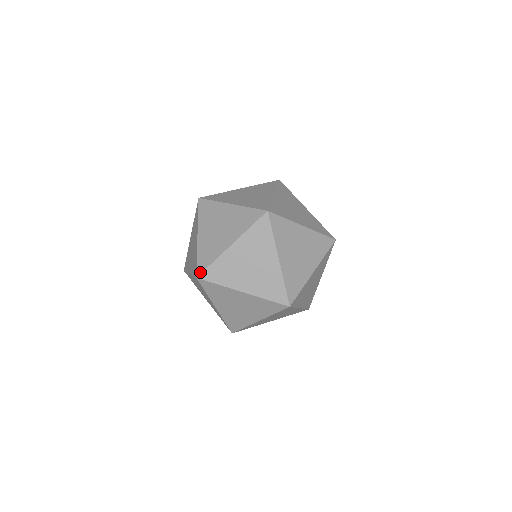
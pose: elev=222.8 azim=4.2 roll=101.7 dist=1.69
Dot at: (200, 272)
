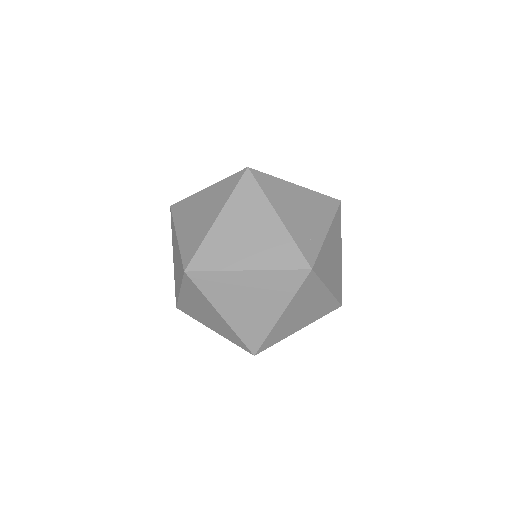
Dot at: (254, 169)
